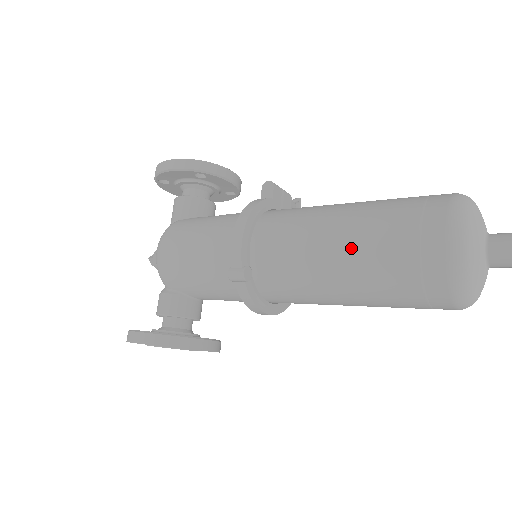
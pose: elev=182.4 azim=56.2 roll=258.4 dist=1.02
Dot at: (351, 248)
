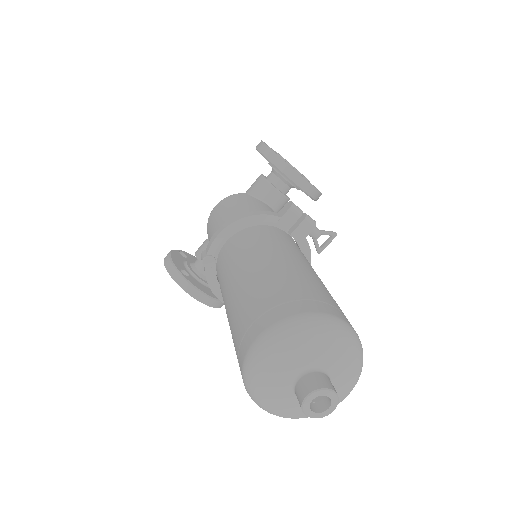
Dot at: (237, 294)
